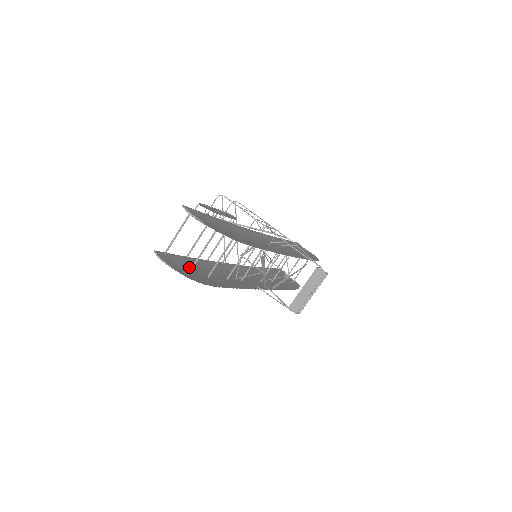
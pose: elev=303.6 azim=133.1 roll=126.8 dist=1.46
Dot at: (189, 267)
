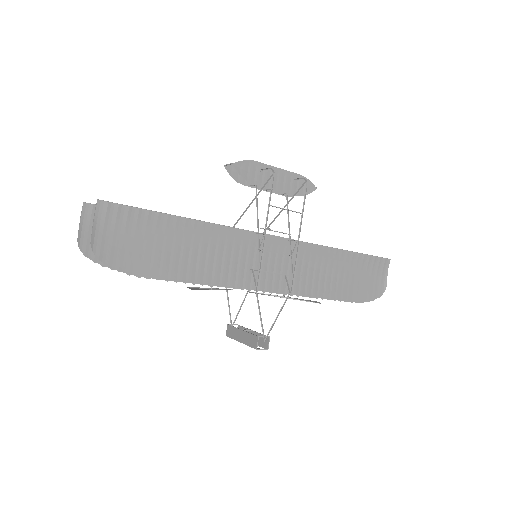
Dot at: occluded
